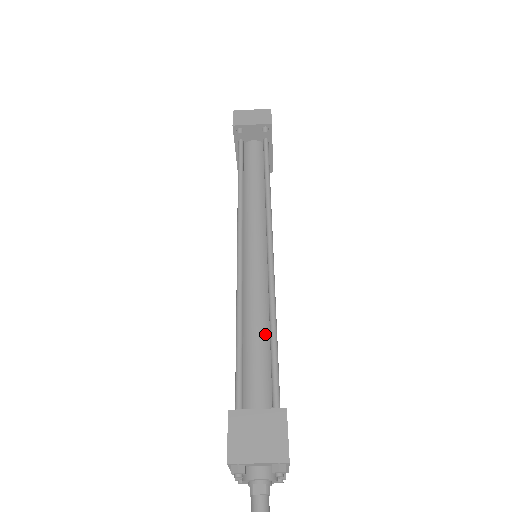
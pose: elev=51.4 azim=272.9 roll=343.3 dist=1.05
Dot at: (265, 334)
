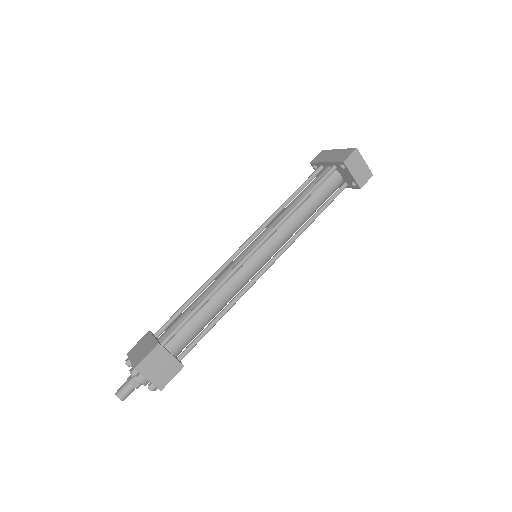
Dot at: (213, 315)
